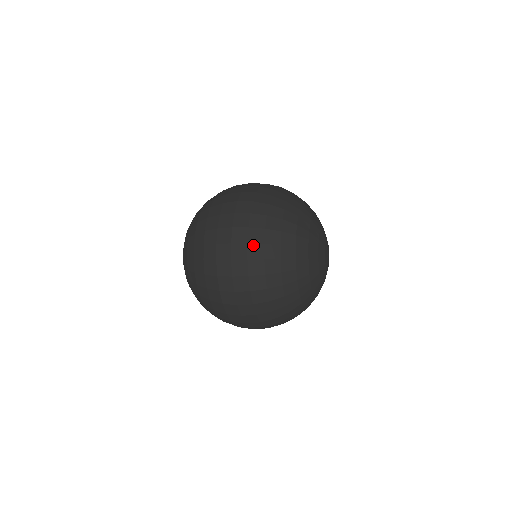
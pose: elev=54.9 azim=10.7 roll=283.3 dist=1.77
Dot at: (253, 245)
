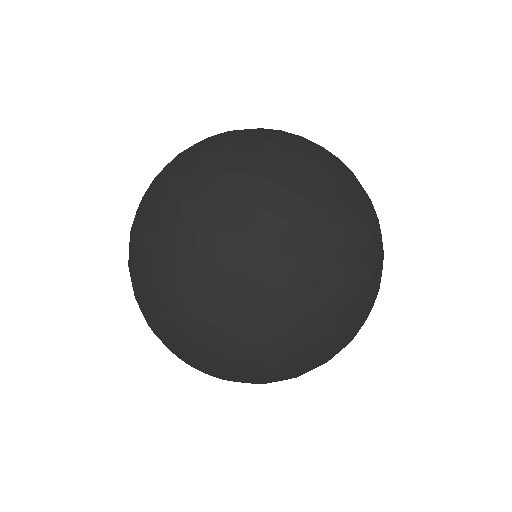
Dot at: (202, 141)
